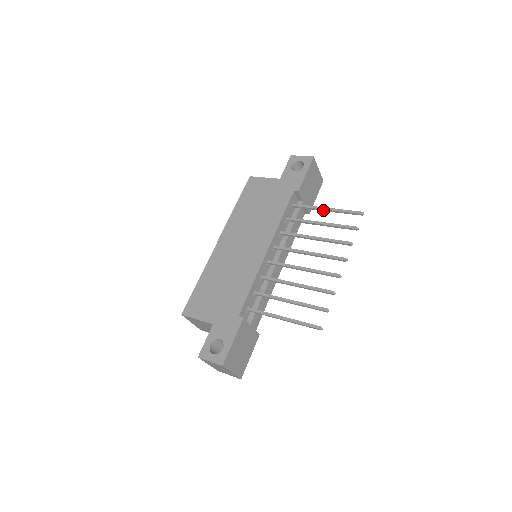
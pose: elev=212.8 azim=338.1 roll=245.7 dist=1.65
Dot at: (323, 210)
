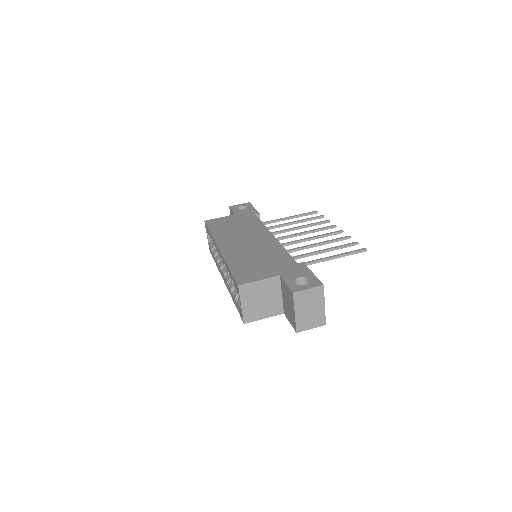
Dot at: (287, 219)
